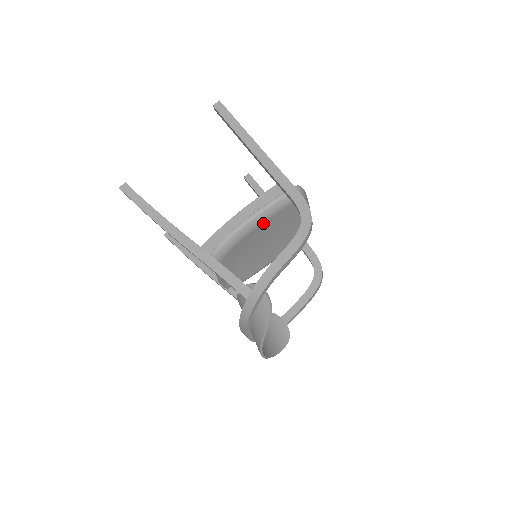
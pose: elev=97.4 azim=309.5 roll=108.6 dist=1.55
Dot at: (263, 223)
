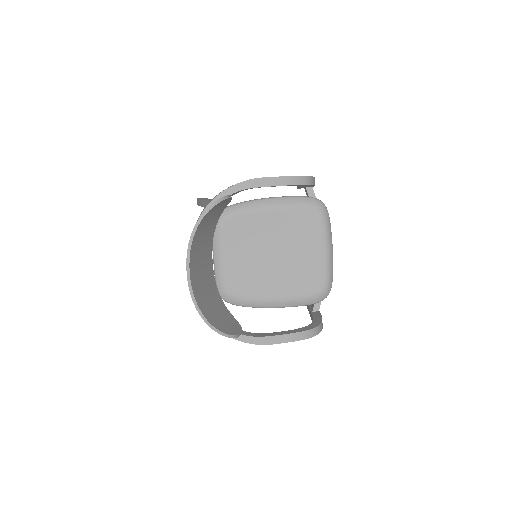
Dot at: (275, 211)
